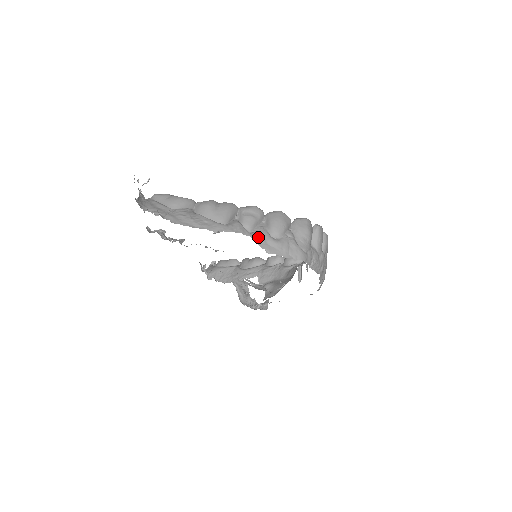
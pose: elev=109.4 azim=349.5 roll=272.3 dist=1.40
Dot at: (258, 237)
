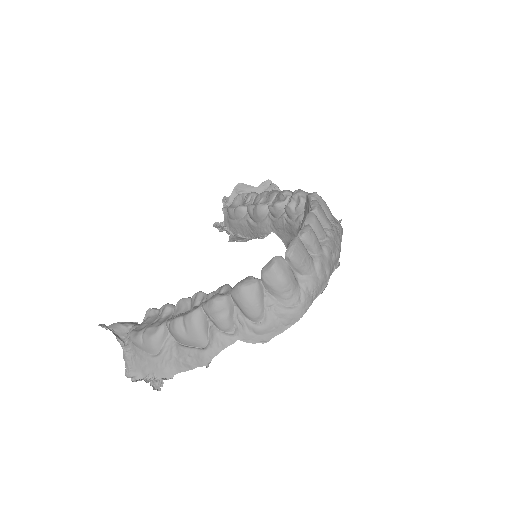
Dot at: (244, 335)
